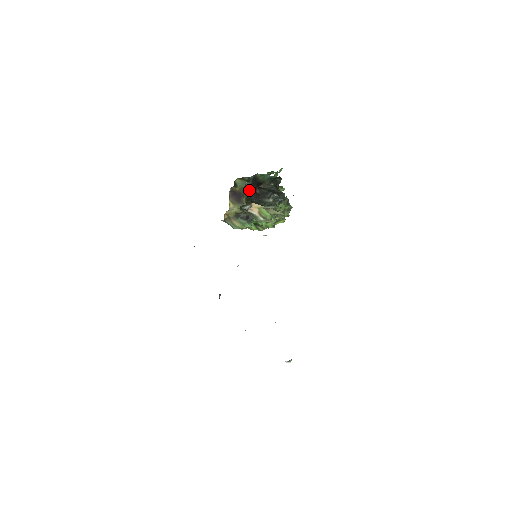
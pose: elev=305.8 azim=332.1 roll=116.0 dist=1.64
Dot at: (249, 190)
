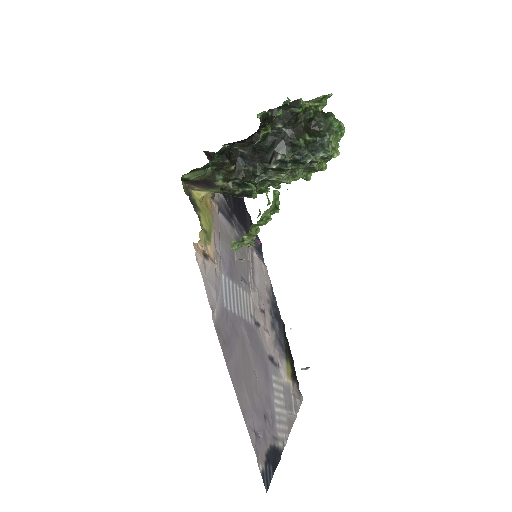
Dot at: (223, 167)
